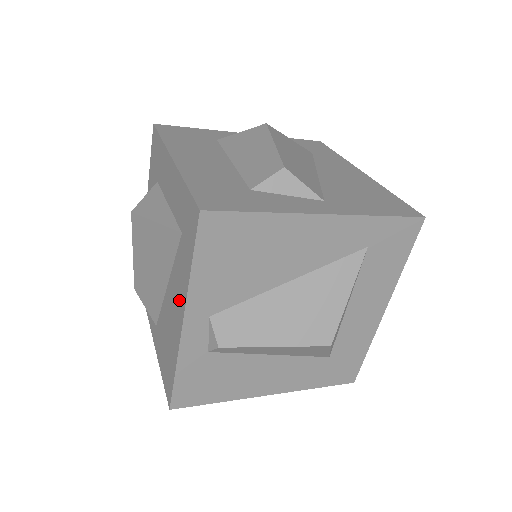
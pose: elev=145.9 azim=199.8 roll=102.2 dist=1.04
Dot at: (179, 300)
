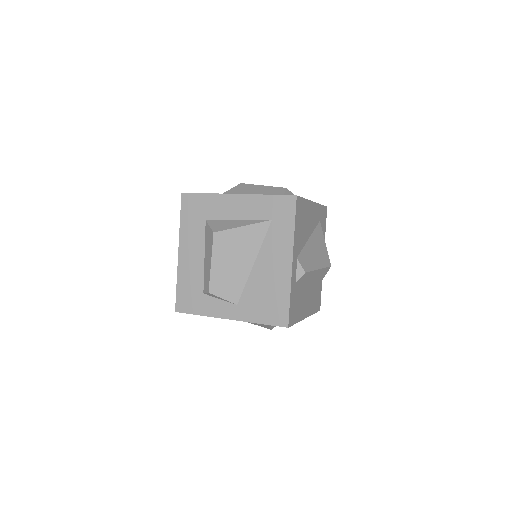
Dot at: (282, 254)
